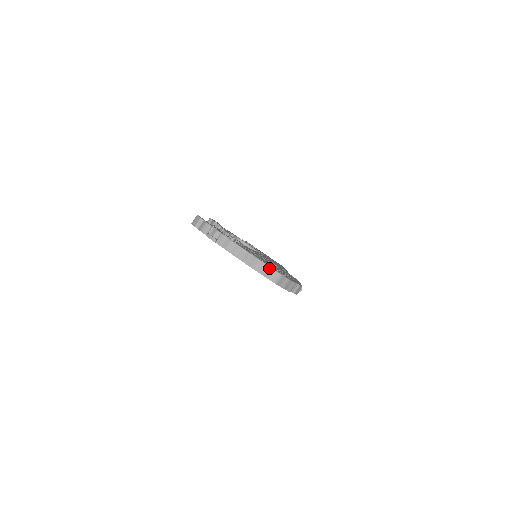
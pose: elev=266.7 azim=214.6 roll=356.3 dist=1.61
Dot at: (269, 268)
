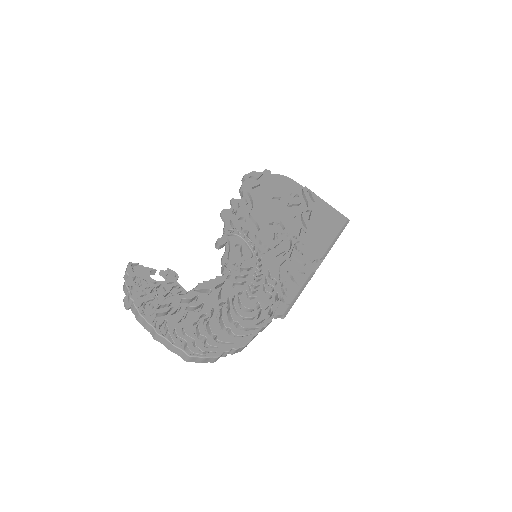
Dot at: (176, 348)
